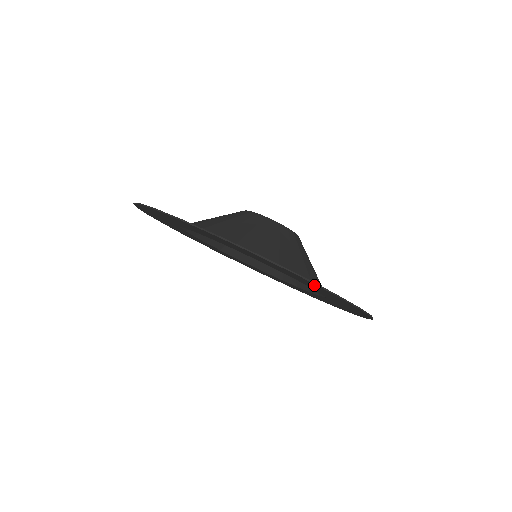
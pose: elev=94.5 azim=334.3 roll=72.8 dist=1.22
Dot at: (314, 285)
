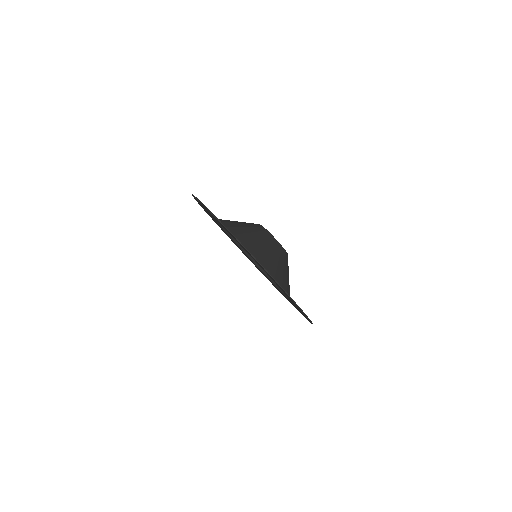
Dot at: (302, 312)
